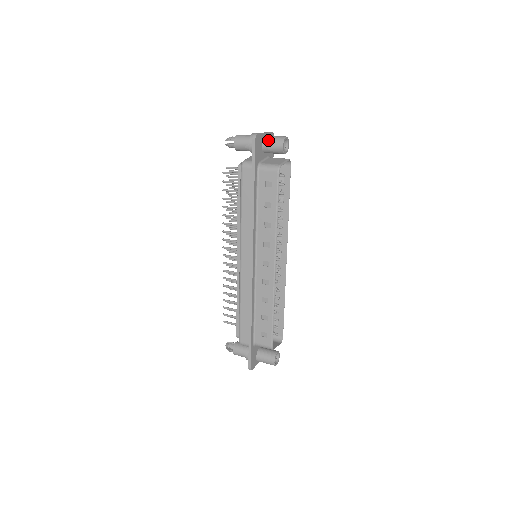
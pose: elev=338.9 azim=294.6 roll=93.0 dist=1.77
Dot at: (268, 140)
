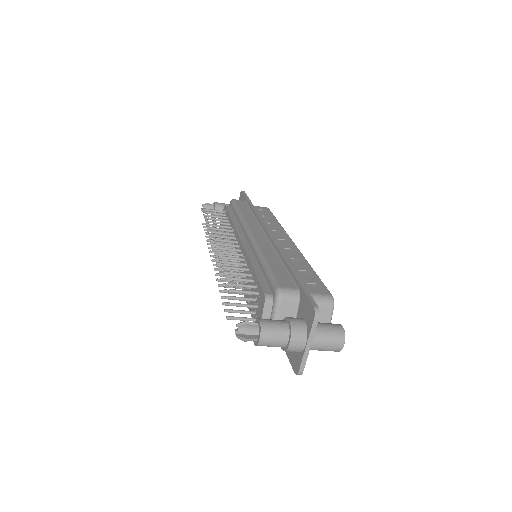
Dot at: occluded
